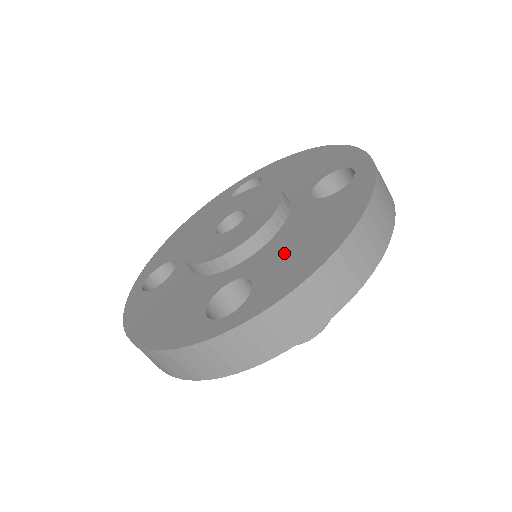
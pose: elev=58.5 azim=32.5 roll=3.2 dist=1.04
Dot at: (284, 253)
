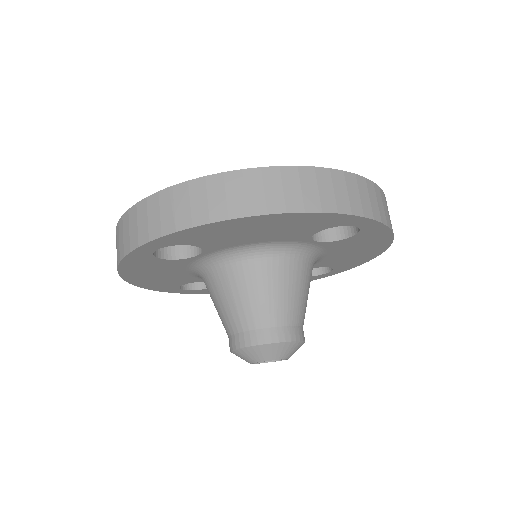
Dot at: occluded
